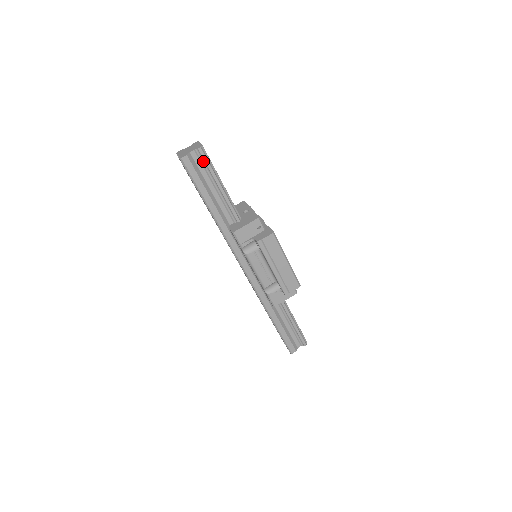
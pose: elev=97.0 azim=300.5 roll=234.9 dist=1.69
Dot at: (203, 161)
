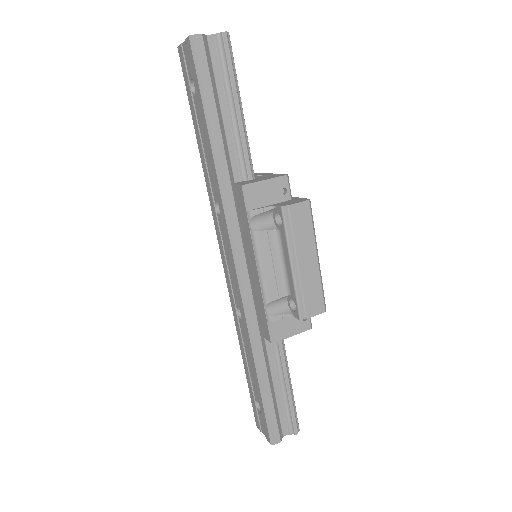
Dot at: (223, 57)
